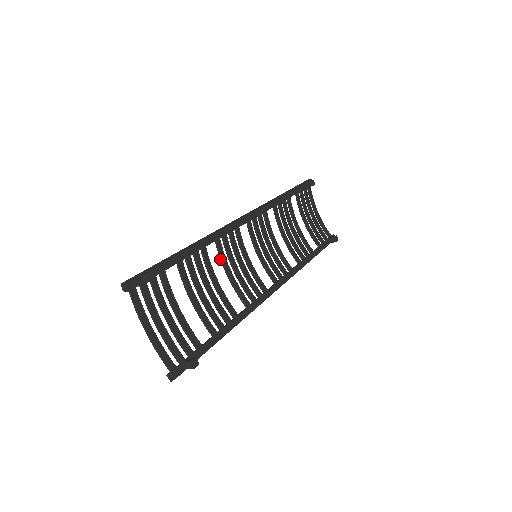
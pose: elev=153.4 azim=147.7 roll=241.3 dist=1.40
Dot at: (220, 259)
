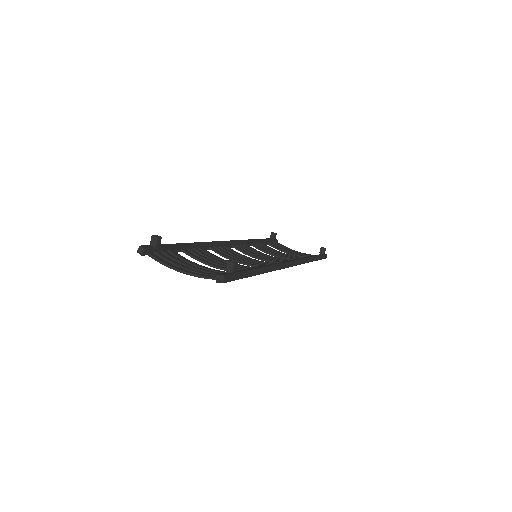
Dot at: occluded
